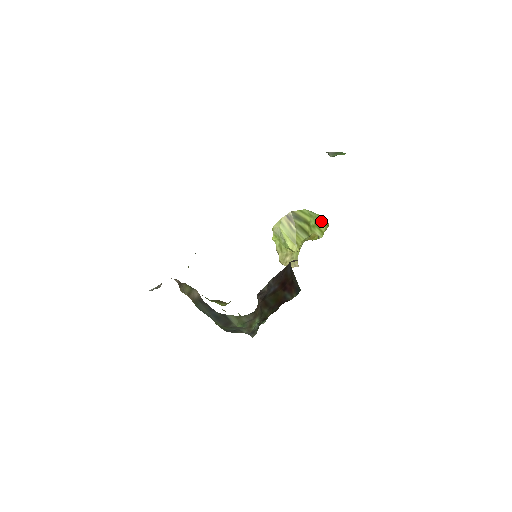
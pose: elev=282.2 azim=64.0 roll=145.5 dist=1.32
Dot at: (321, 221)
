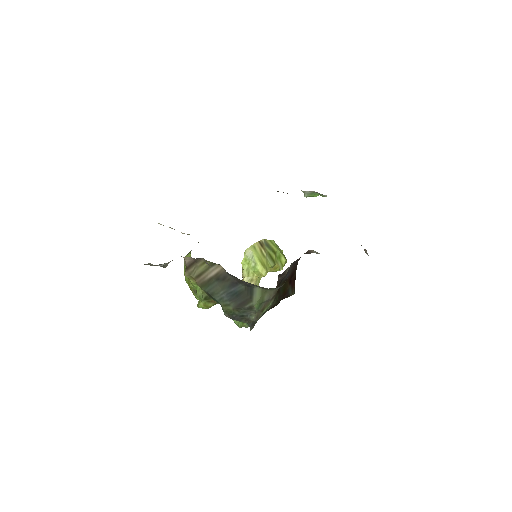
Dot at: (283, 255)
